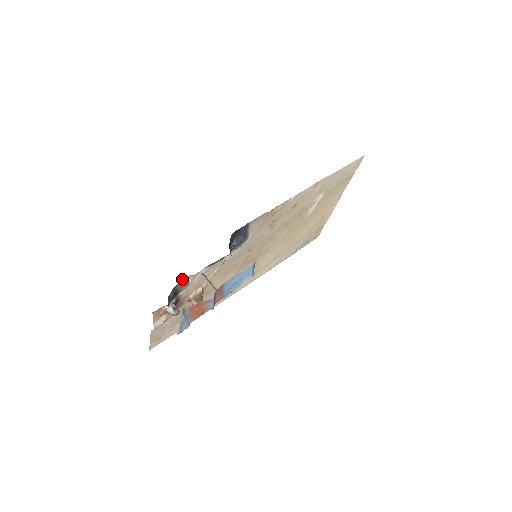
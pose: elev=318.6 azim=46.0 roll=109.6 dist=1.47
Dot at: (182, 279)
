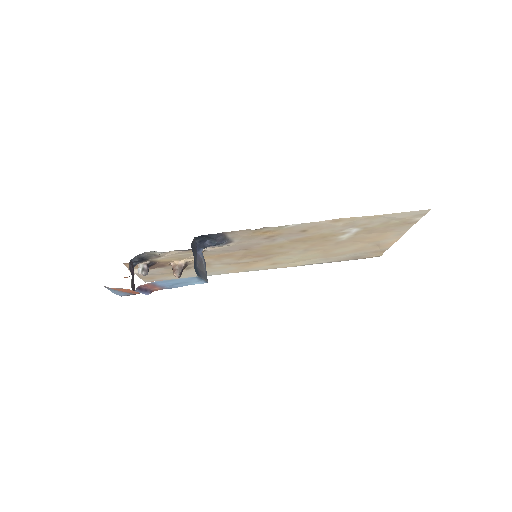
Dot at: occluded
